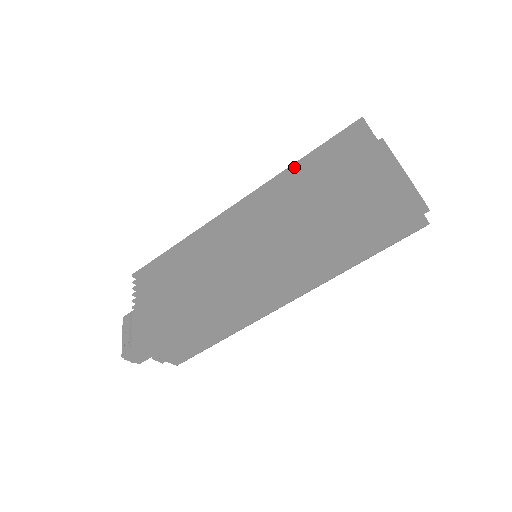
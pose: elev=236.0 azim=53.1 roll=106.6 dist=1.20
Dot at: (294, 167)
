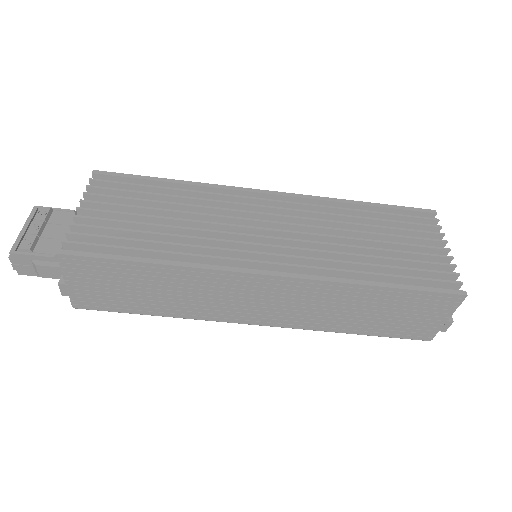
Dot at: (352, 204)
